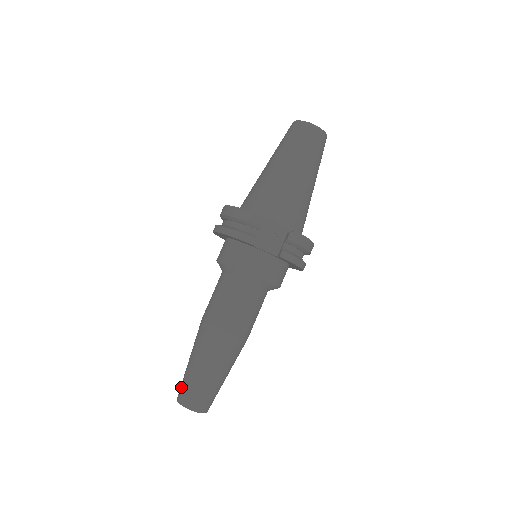
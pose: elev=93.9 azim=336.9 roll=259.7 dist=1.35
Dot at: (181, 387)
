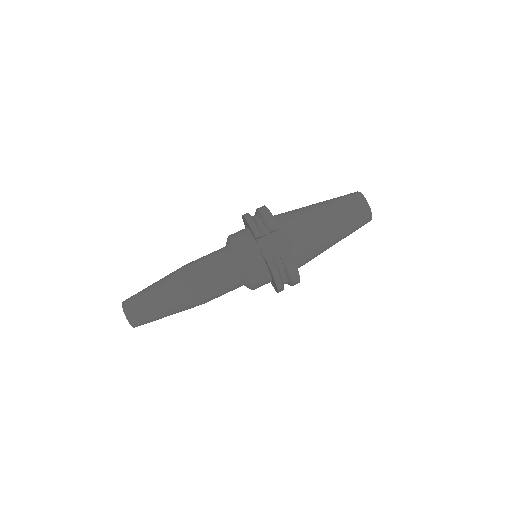
Dot at: (133, 295)
